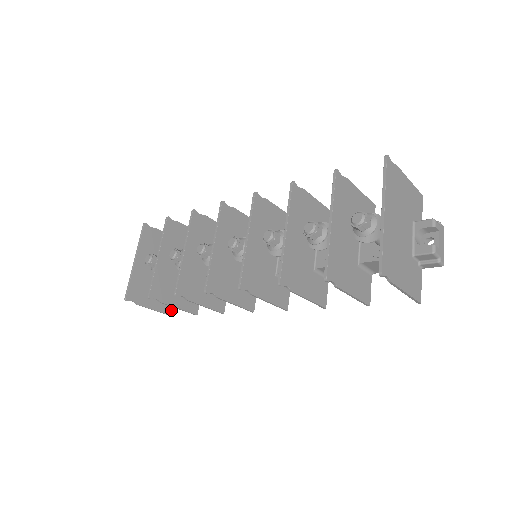
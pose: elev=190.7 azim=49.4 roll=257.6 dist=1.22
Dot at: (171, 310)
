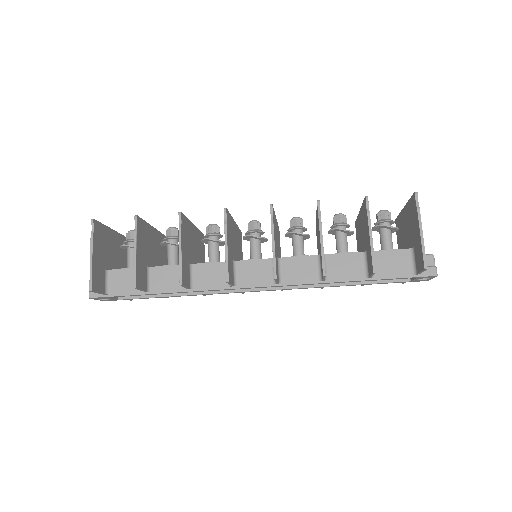
Dot at: (95, 286)
